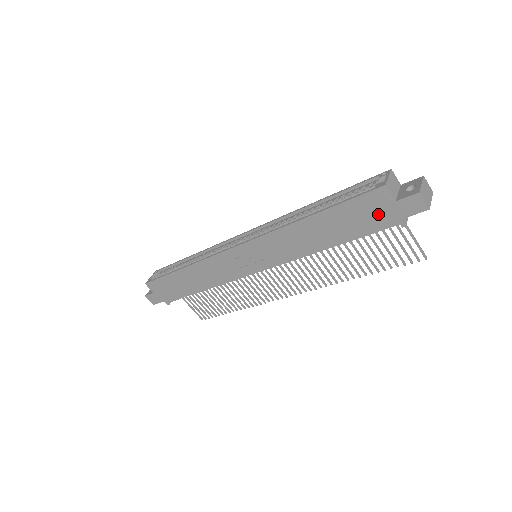
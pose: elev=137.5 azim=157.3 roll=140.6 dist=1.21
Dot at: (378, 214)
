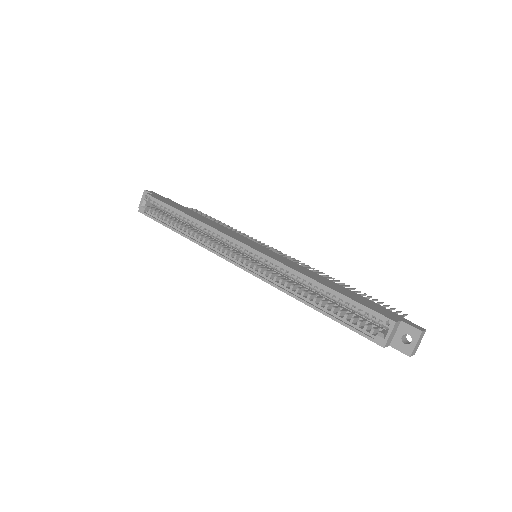
Dot at: occluded
